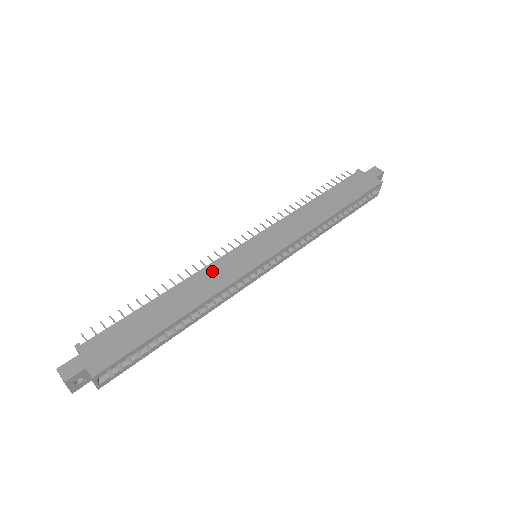
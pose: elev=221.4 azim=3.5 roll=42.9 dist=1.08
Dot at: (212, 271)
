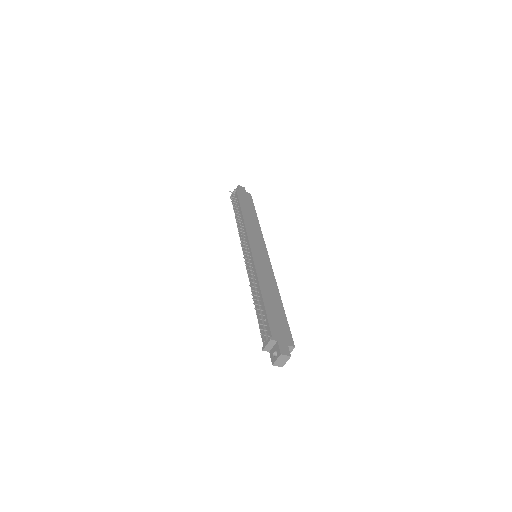
Dot at: (261, 271)
